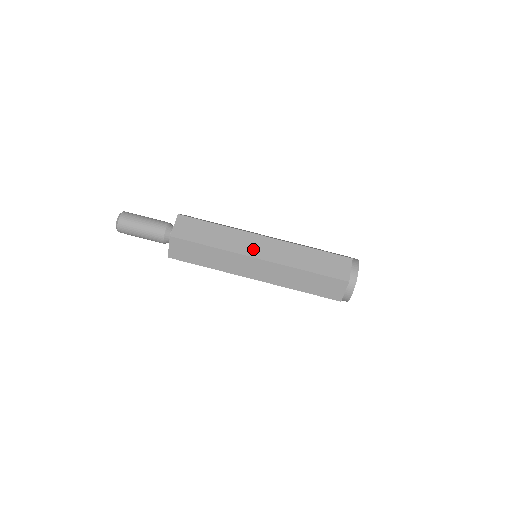
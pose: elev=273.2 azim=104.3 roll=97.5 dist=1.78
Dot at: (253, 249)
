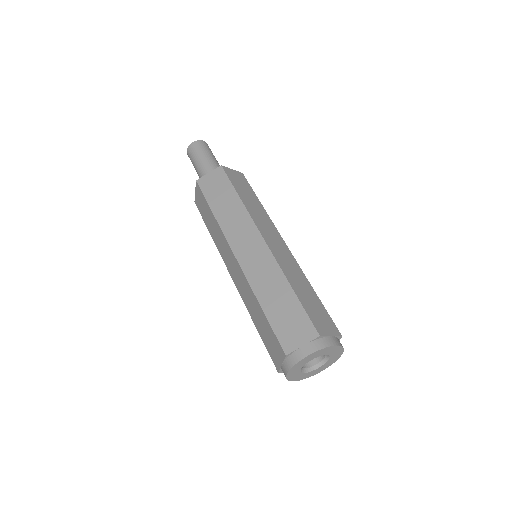
Dot at: (267, 232)
